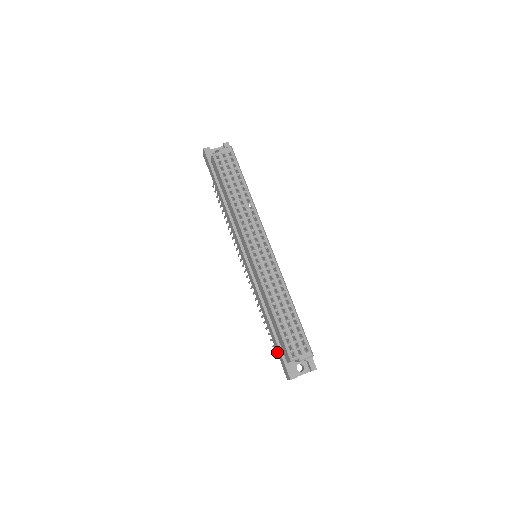
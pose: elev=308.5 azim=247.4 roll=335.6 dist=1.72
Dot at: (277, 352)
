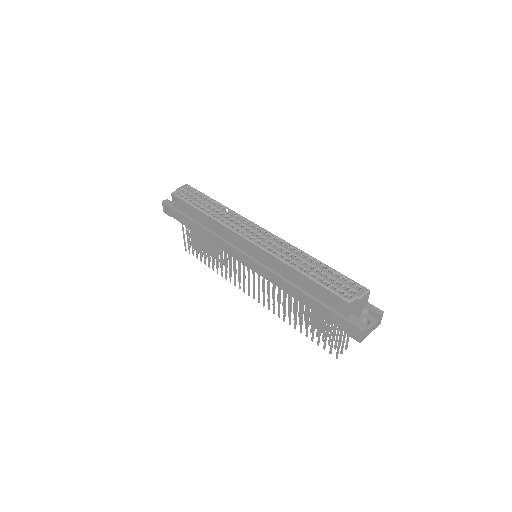
Dot at: (330, 321)
